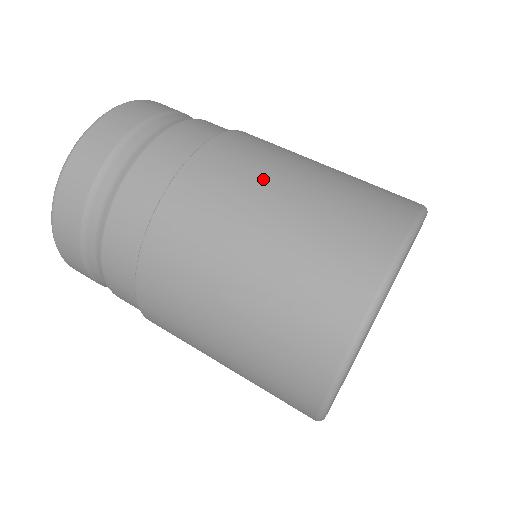
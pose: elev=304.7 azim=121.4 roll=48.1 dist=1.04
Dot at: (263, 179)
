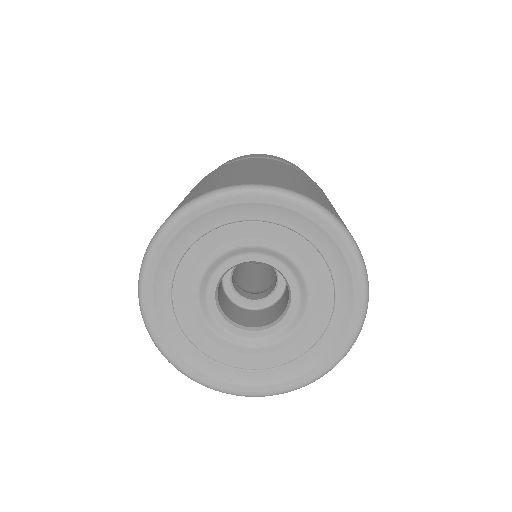
Dot at: (223, 171)
